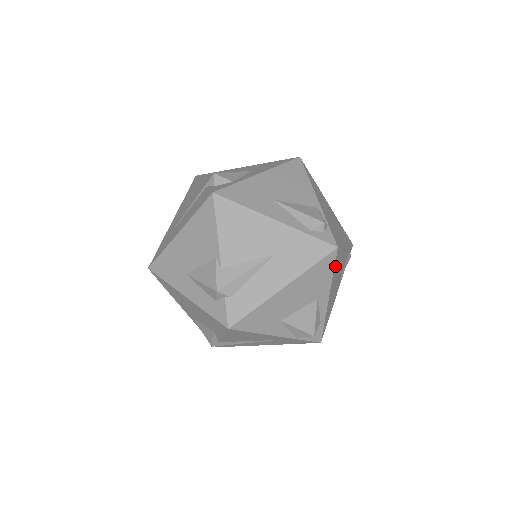
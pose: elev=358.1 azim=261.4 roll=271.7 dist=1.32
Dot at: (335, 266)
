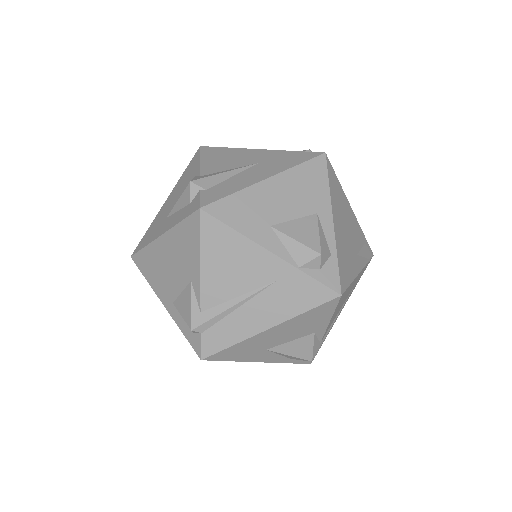
Dot at: (331, 182)
